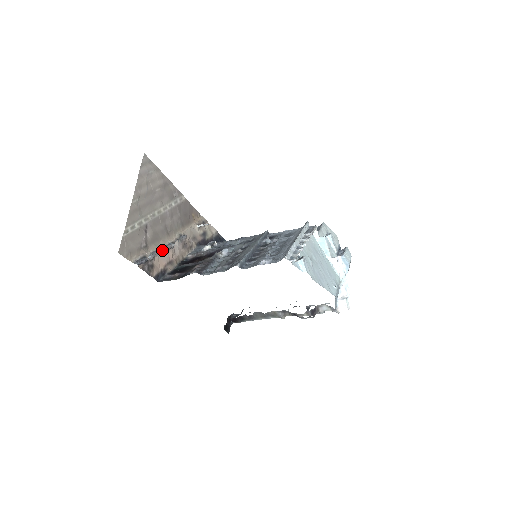
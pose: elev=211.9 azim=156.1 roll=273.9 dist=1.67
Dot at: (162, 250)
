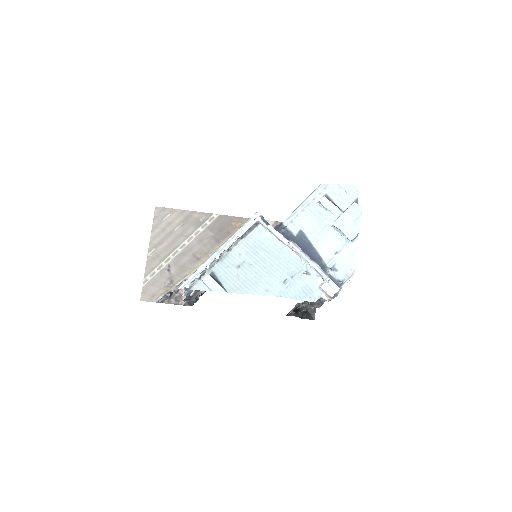
Dot at: occluded
